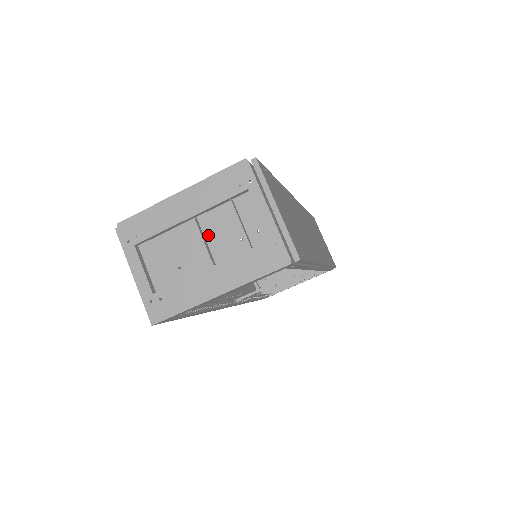
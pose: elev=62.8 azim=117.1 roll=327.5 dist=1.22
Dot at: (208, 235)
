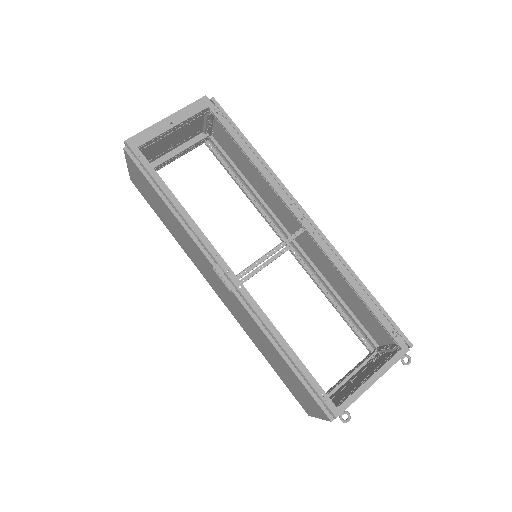
Dot at: (174, 139)
